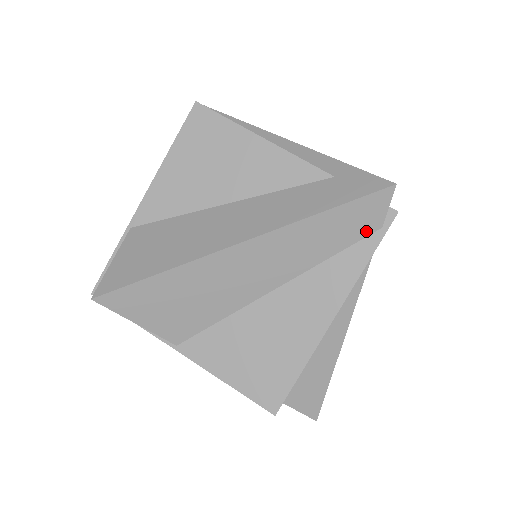
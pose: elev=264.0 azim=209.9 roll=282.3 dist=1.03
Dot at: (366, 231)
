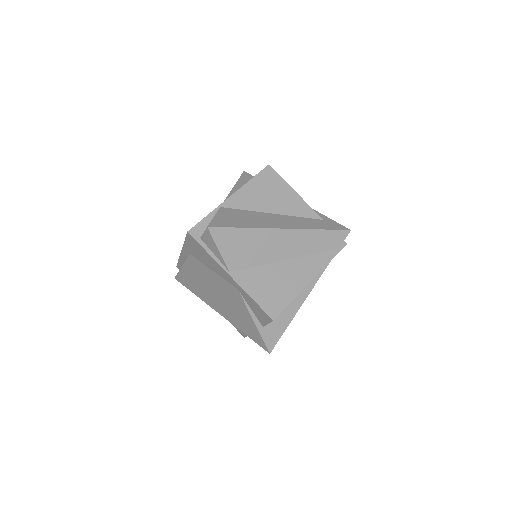
Dot at: (333, 247)
